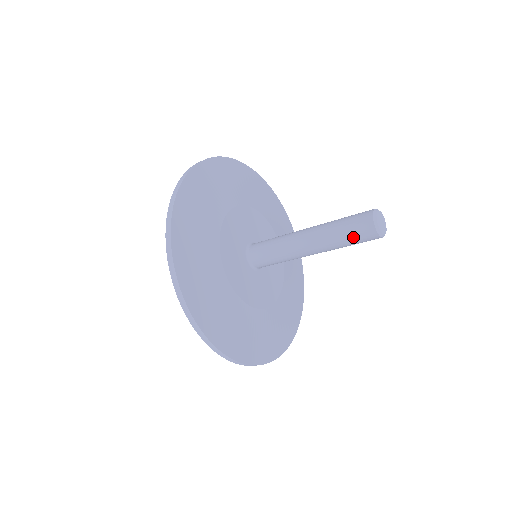
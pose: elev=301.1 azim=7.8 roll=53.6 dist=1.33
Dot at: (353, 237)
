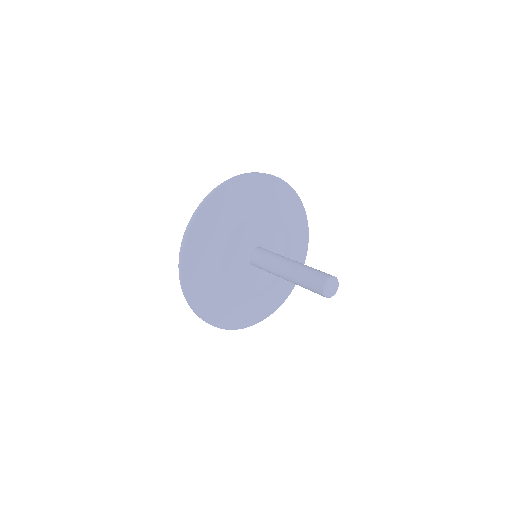
Dot at: (312, 291)
